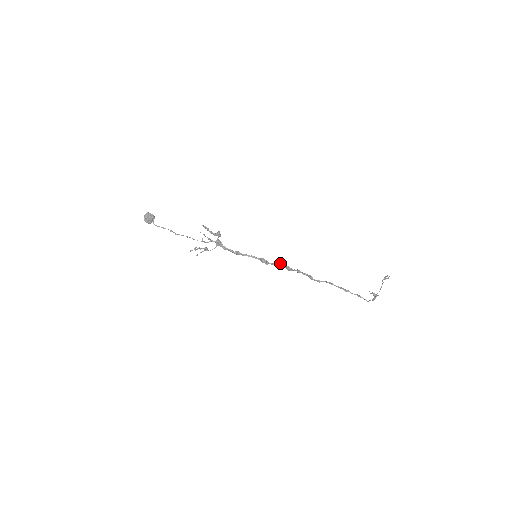
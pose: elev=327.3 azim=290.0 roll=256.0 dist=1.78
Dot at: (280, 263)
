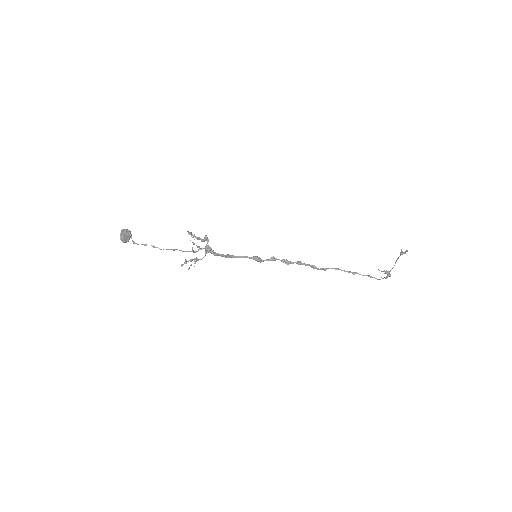
Dot at: (275, 258)
